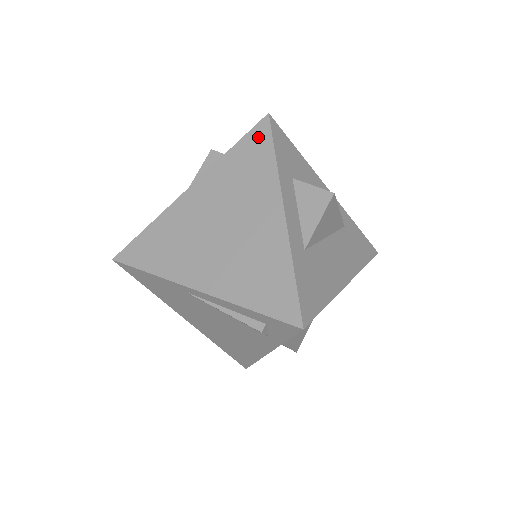
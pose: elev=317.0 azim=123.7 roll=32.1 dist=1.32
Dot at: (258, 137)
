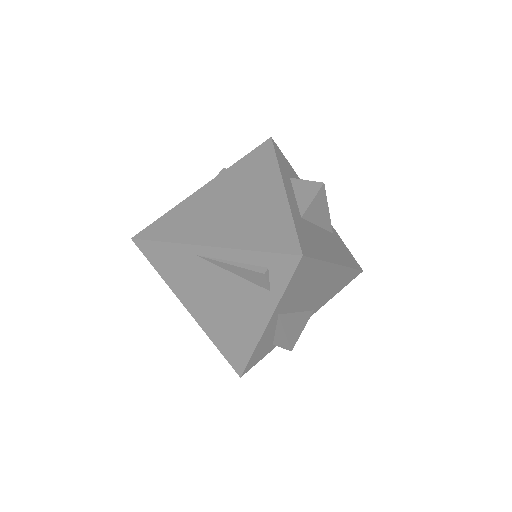
Dot at: (263, 150)
